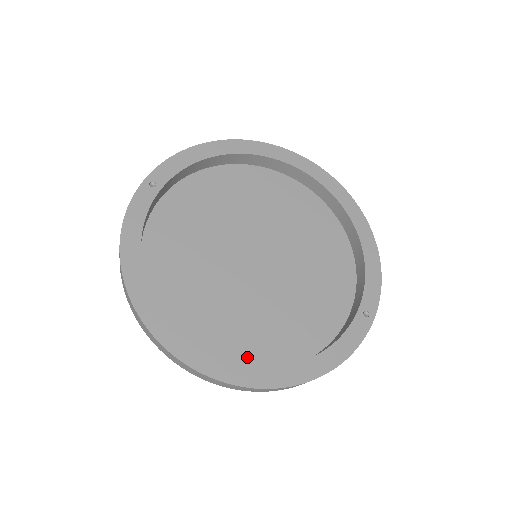
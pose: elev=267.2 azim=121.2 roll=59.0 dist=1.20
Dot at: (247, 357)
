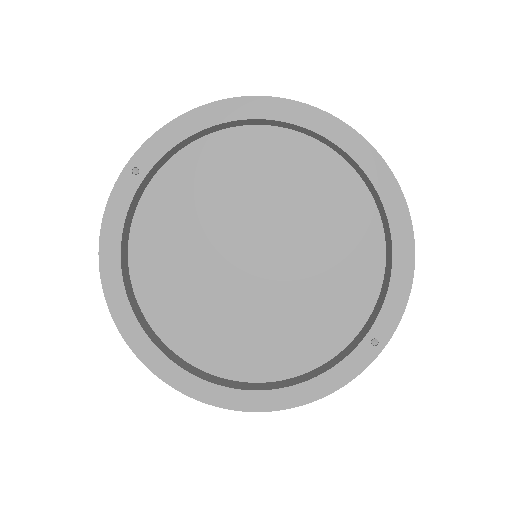
Dot at: (231, 367)
